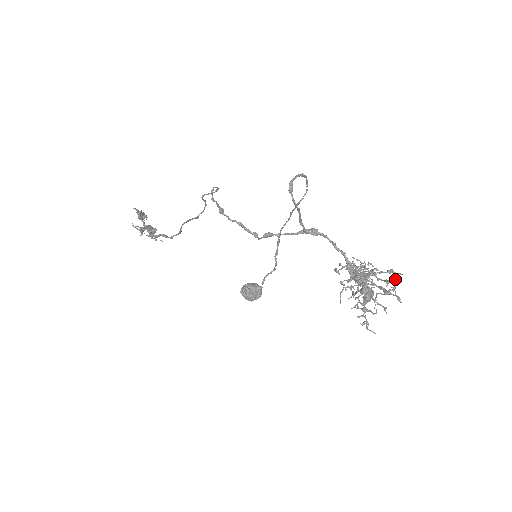
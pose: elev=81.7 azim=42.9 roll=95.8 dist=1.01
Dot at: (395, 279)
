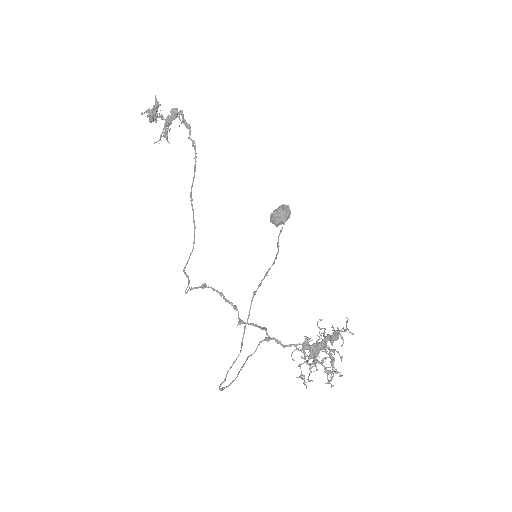
Dot at: (327, 383)
